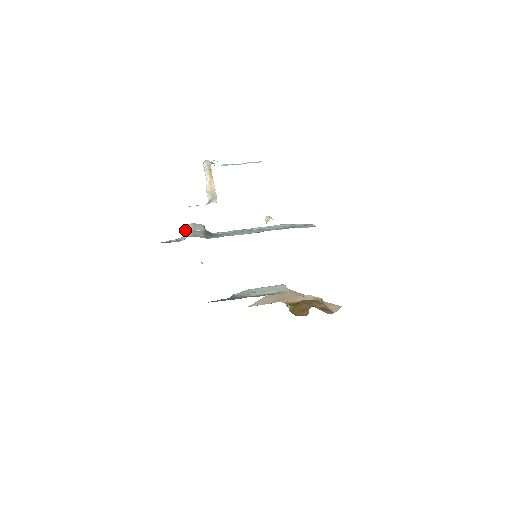
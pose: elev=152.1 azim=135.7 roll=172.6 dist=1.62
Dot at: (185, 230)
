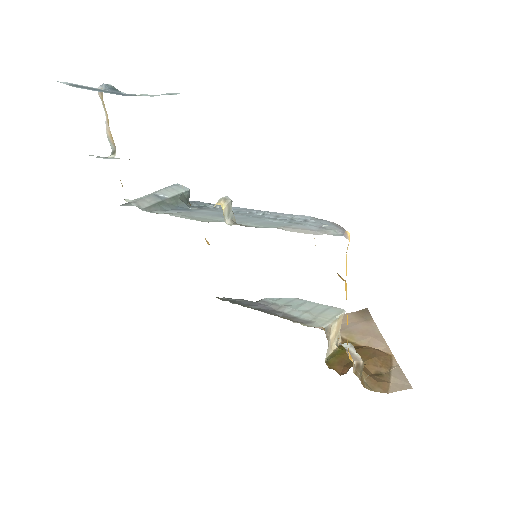
Dot at: (155, 191)
